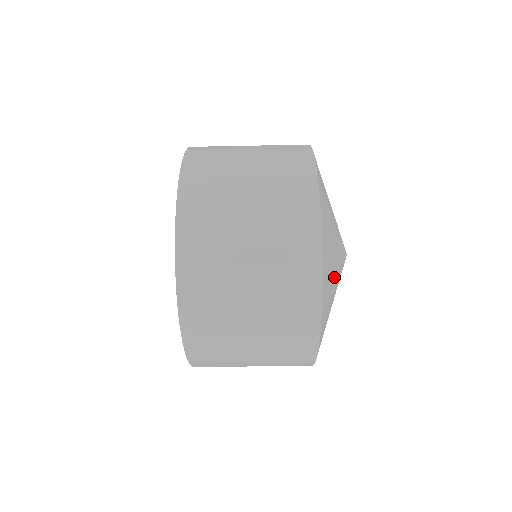
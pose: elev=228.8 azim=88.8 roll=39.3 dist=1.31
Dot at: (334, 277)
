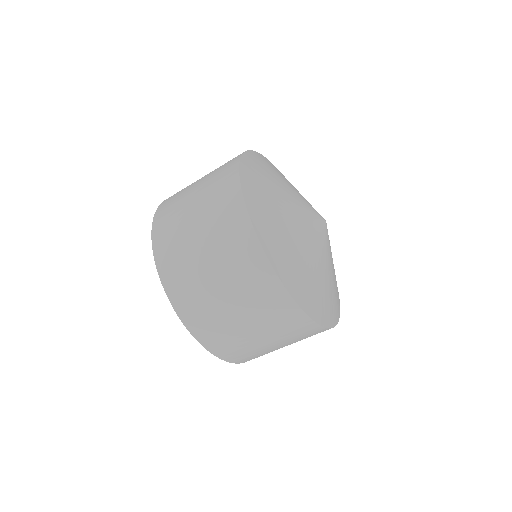
Dot at: (307, 261)
